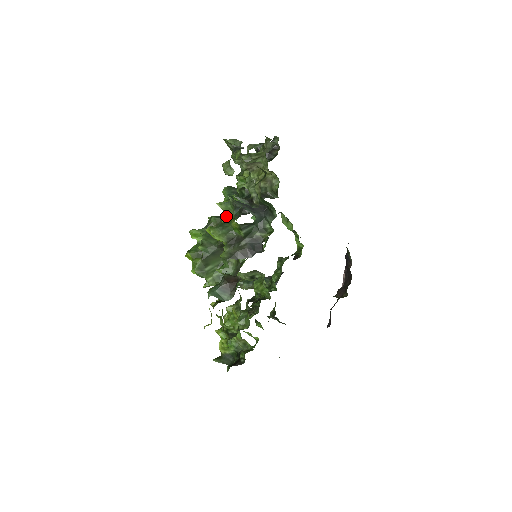
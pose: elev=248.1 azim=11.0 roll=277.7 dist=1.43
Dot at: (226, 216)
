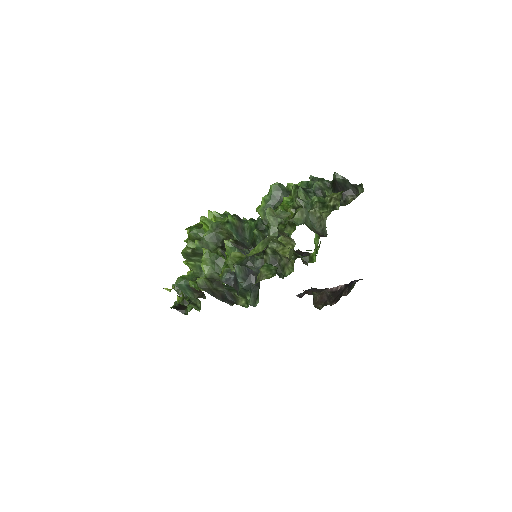
Dot at: occluded
